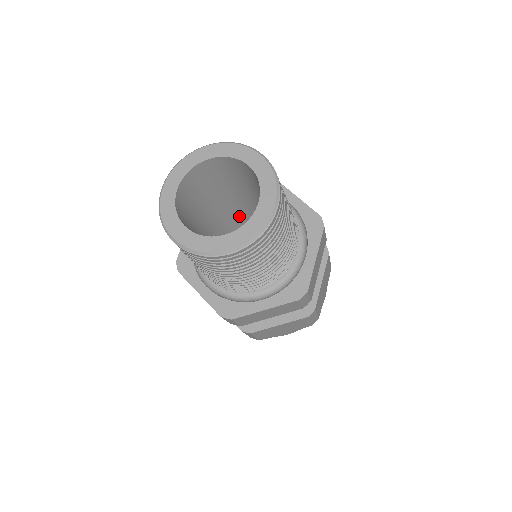
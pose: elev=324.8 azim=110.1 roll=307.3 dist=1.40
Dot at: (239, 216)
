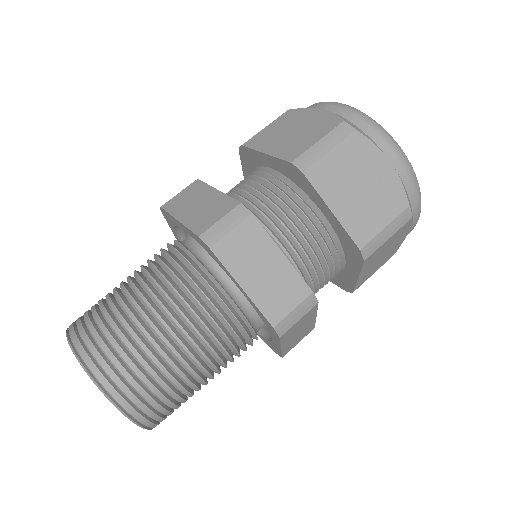
Dot at: occluded
